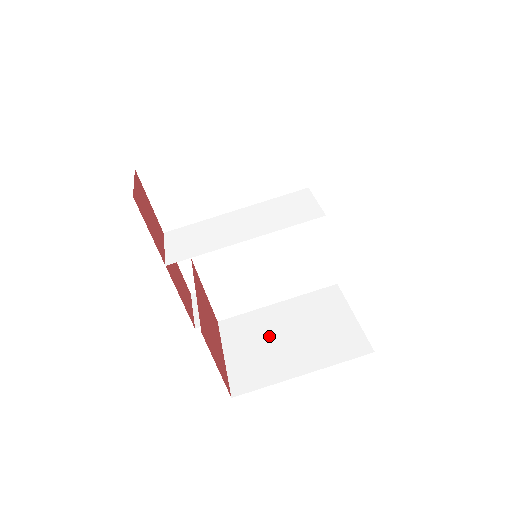
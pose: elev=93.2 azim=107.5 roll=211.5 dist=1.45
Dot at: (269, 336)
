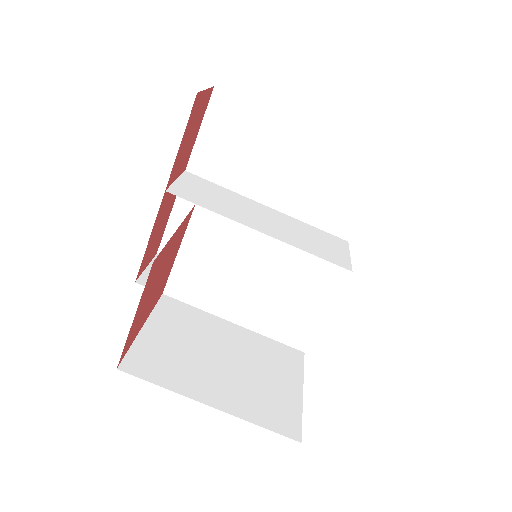
Dot at: (203, 344)
